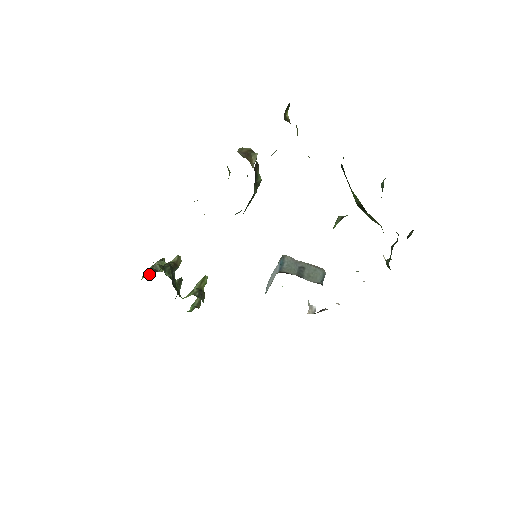
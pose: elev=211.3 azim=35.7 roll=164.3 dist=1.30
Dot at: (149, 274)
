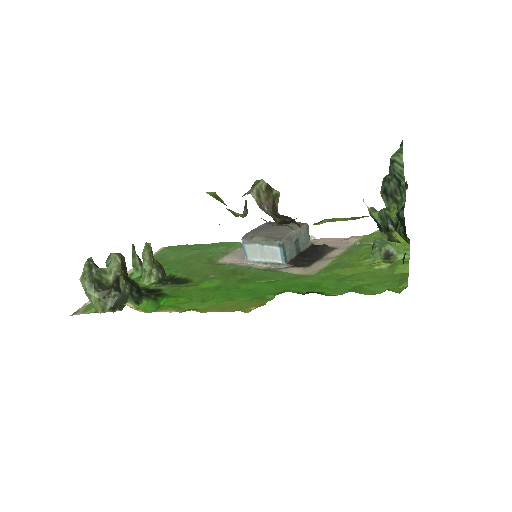
Dot at: (109, 303)
